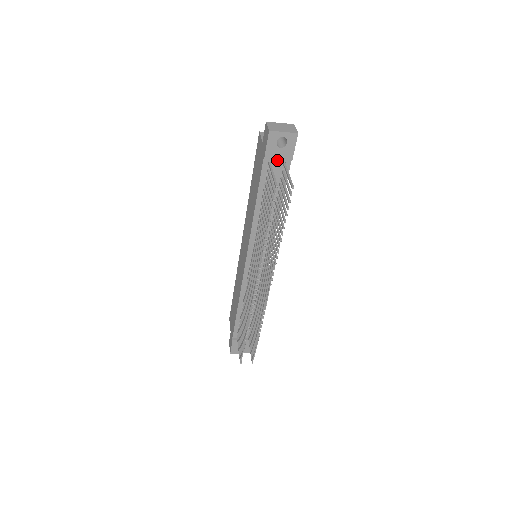
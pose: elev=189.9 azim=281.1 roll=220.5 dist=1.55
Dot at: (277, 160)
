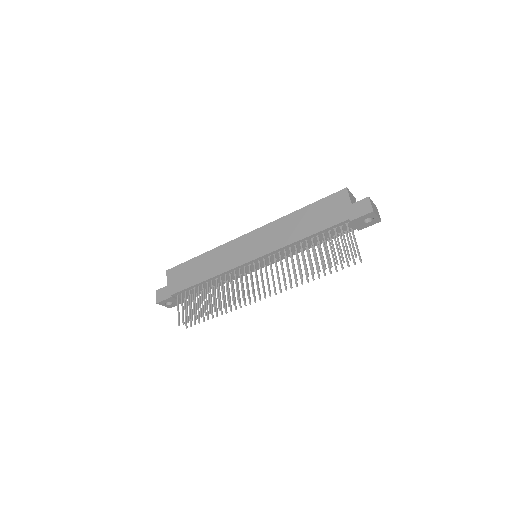
Dot at: (352, 224)
